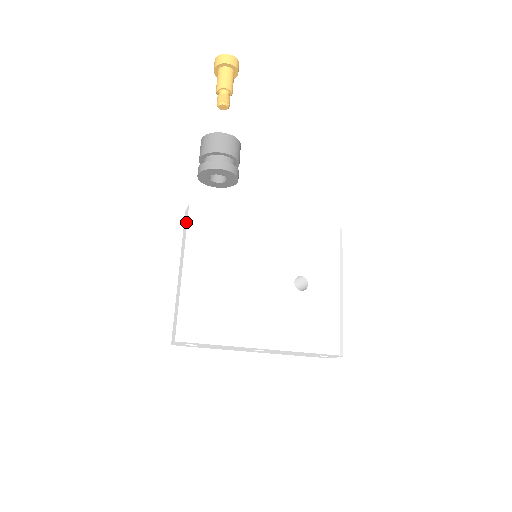
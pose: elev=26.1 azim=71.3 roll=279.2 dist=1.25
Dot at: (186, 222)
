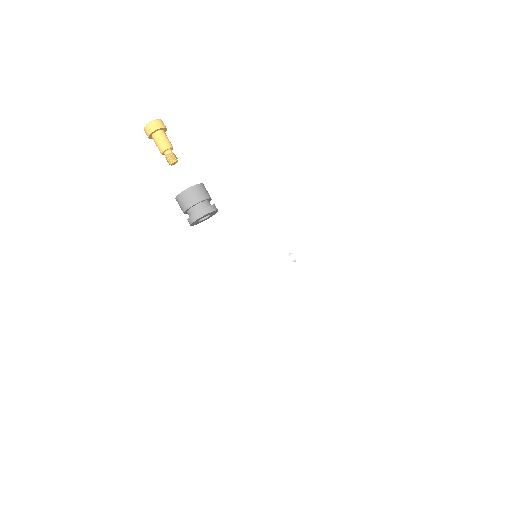
Dot at: (211, 261)
